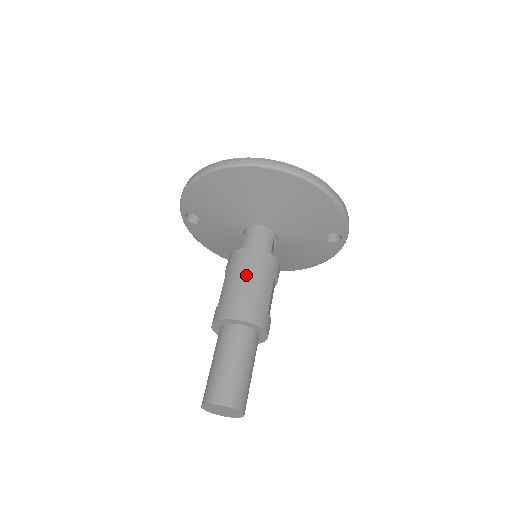
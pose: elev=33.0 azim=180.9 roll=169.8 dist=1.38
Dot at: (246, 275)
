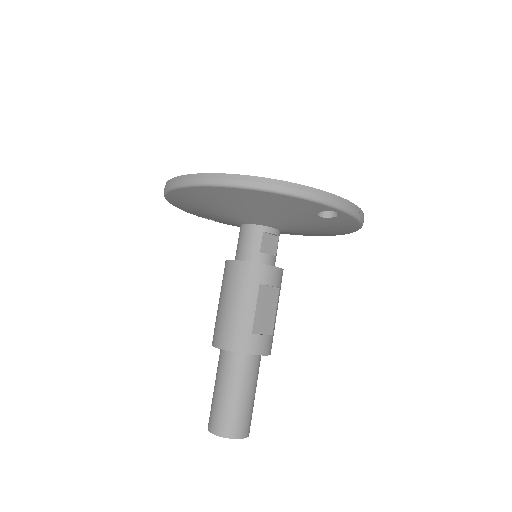
Dot at: (225, 295)
